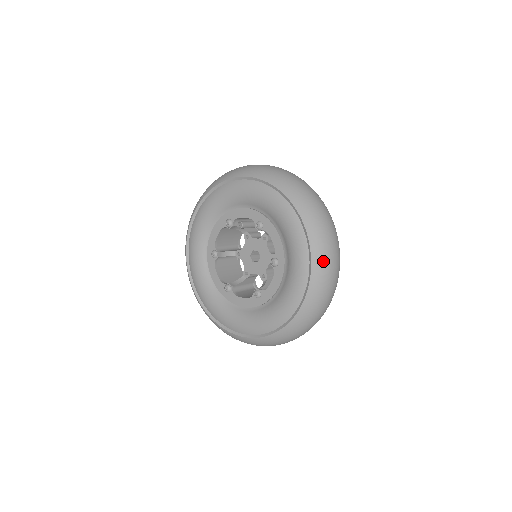
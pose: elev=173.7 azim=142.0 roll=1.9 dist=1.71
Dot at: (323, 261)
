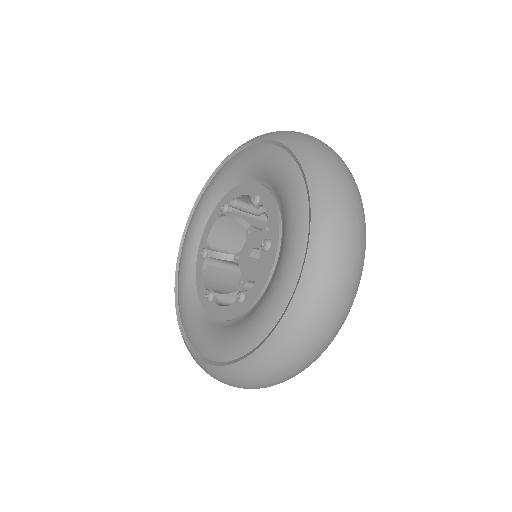
Dot at: (329, 230)
